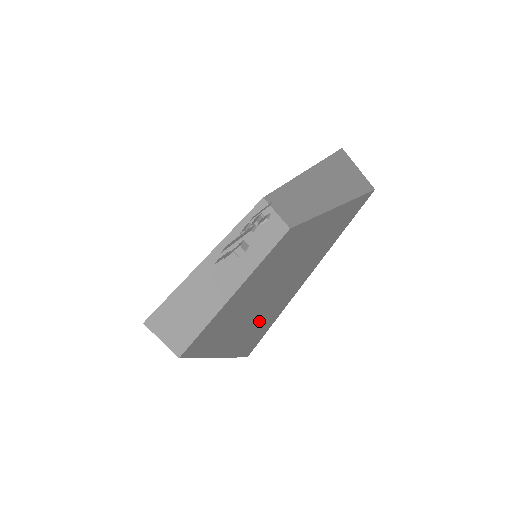
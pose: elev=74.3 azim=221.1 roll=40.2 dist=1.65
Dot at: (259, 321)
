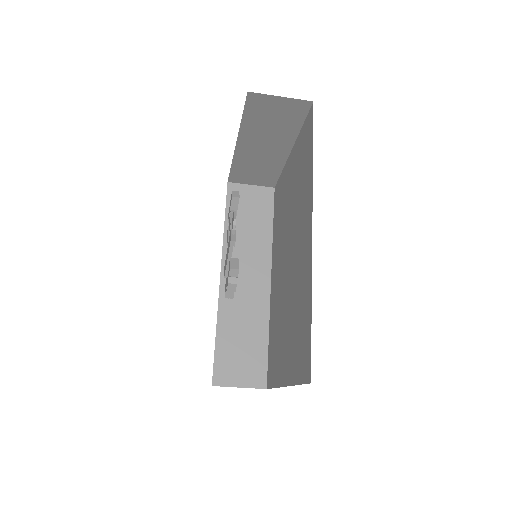
Dot at: (300, 328)
